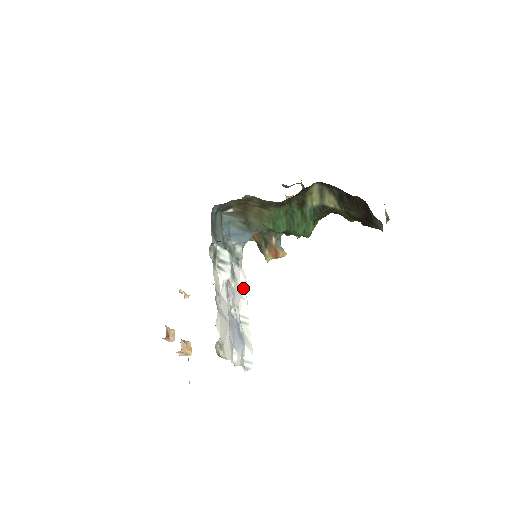
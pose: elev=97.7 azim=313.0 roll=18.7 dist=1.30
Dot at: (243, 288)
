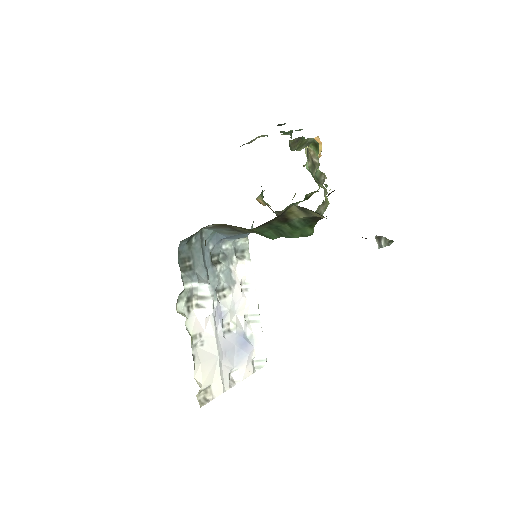
Dot at: (251, 283)
